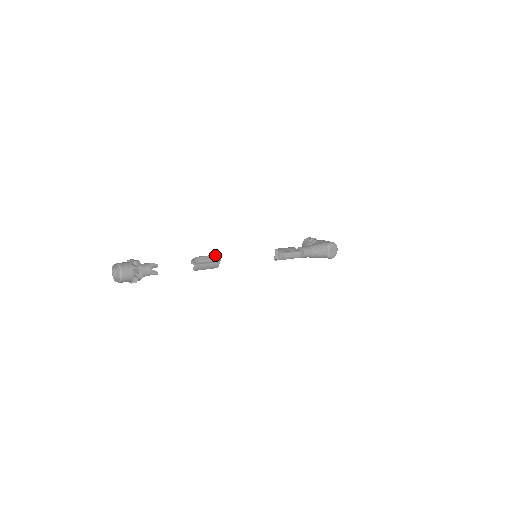
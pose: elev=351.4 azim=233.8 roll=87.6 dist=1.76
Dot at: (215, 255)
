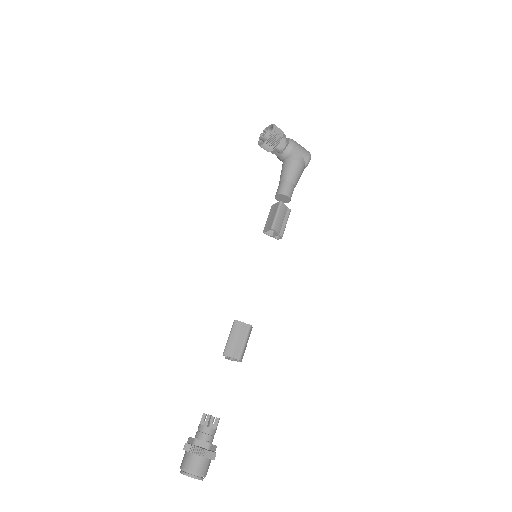
Dot at: (250, 332)
